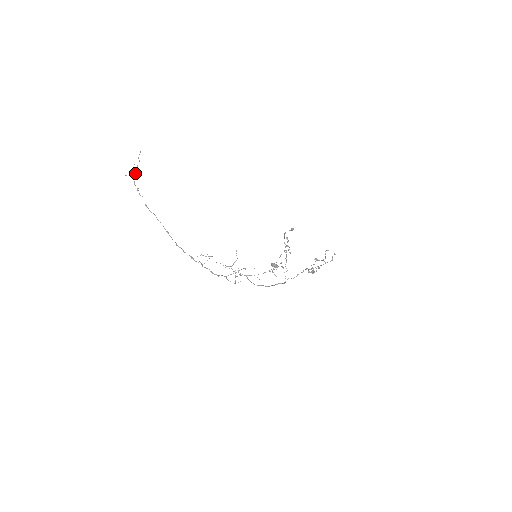
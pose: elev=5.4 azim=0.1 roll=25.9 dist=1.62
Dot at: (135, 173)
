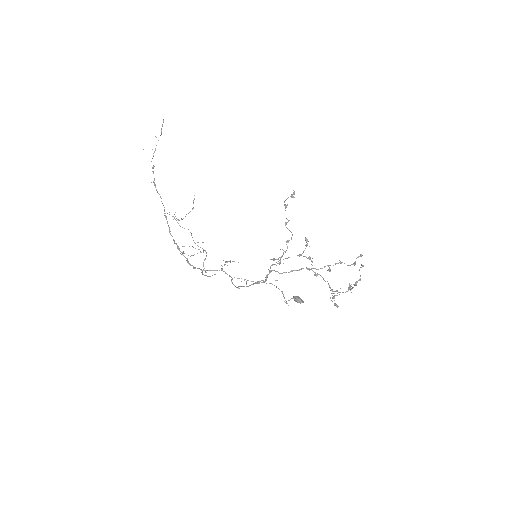
Dot at: (155, 148)
